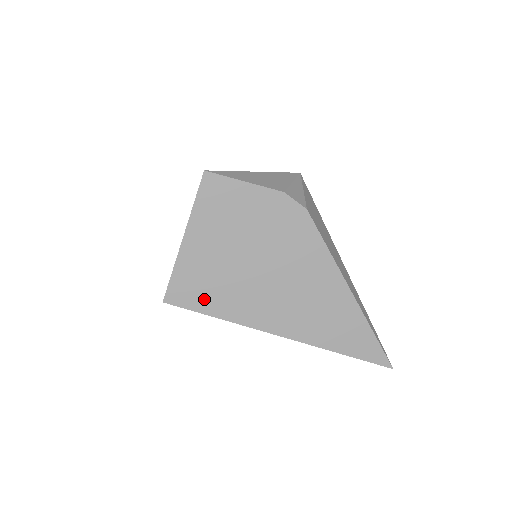
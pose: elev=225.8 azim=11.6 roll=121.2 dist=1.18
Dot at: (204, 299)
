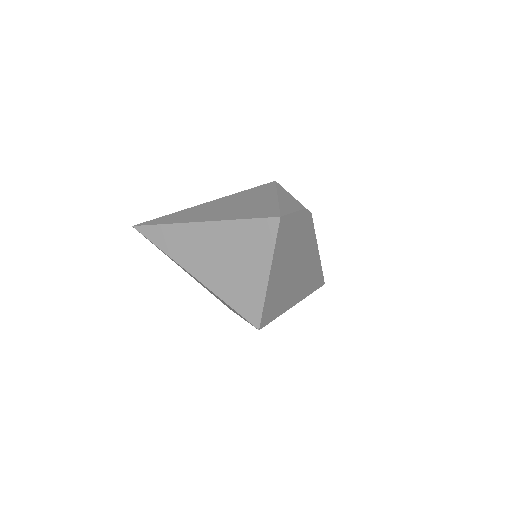
Dot at: (274, 310)
